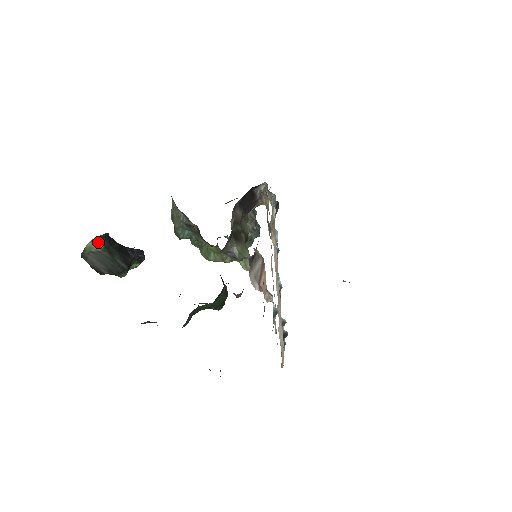
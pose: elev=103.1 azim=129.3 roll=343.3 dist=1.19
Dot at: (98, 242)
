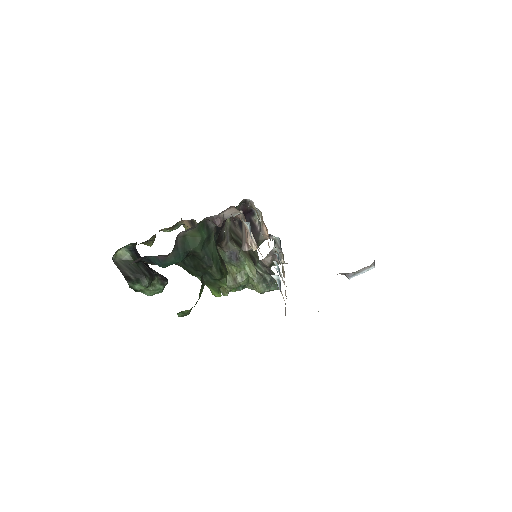
Dot at: (127, 251)
